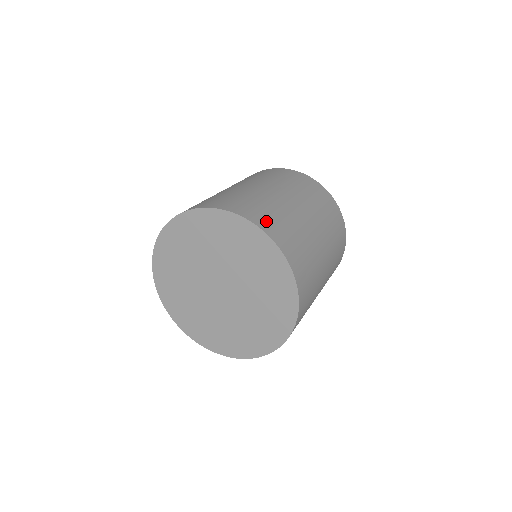
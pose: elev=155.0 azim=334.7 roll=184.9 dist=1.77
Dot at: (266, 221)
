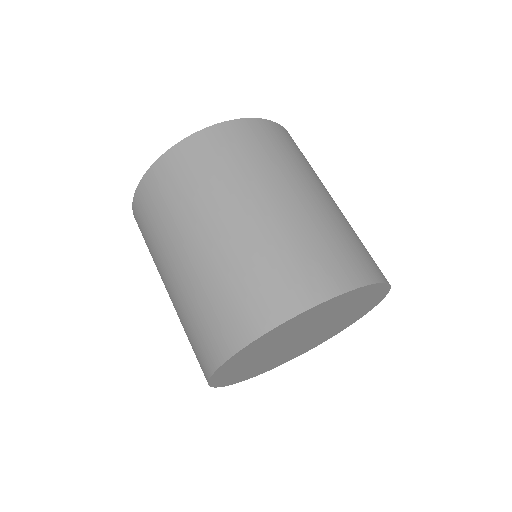
Dot at: (373, 264)
